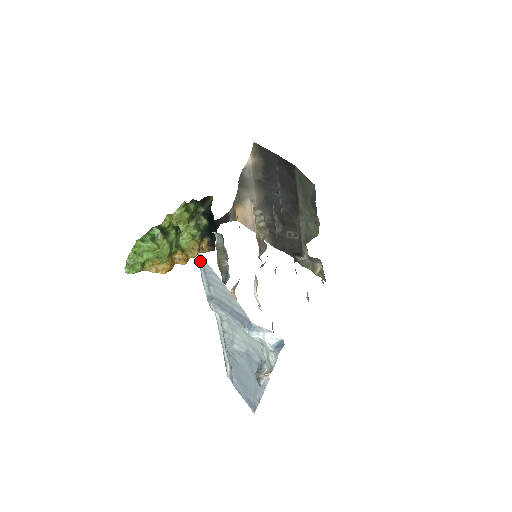
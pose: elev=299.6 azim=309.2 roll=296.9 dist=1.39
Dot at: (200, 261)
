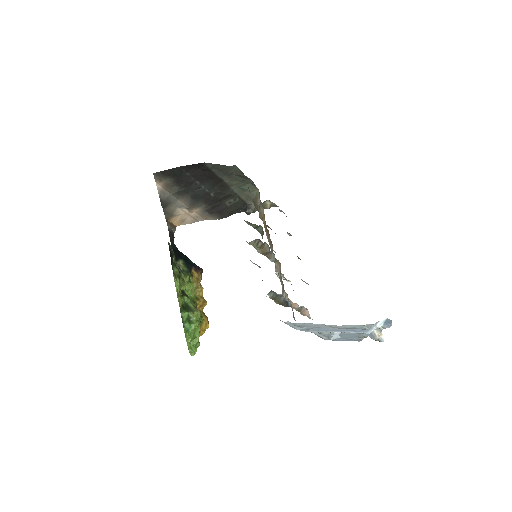
Dot at: (288, 324)
